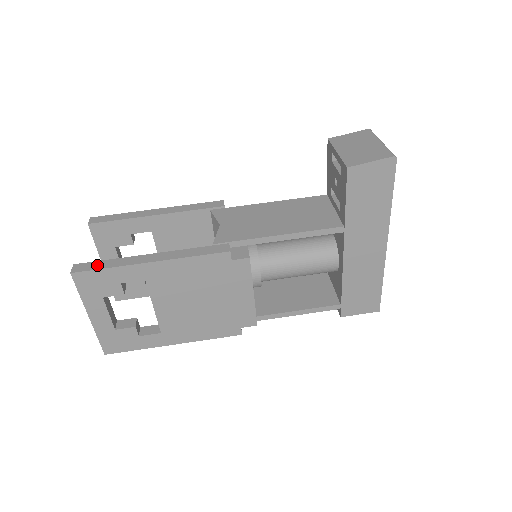
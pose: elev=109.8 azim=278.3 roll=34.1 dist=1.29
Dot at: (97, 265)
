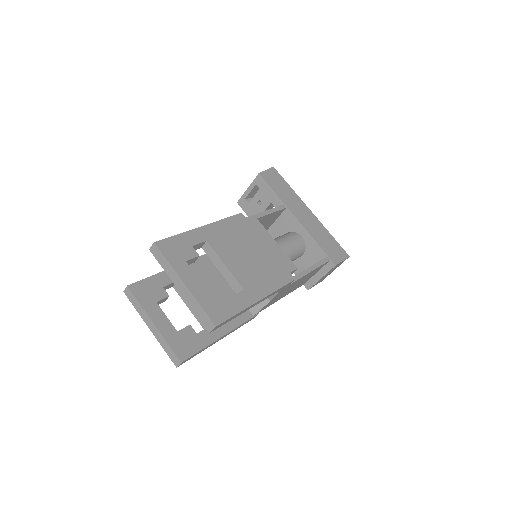
Dot at: occluded
